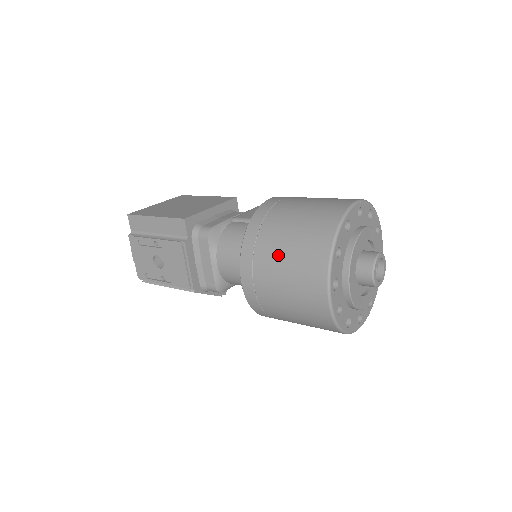
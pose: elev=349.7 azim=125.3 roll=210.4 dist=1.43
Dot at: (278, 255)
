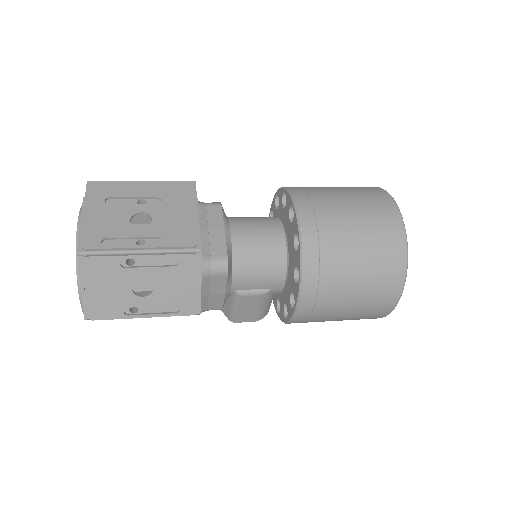
Dot at: (334, 190)
